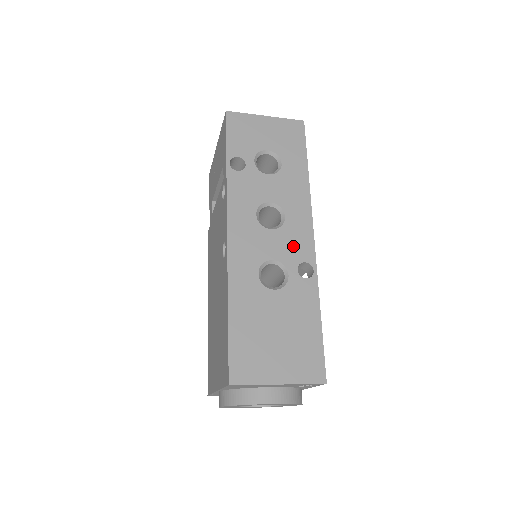
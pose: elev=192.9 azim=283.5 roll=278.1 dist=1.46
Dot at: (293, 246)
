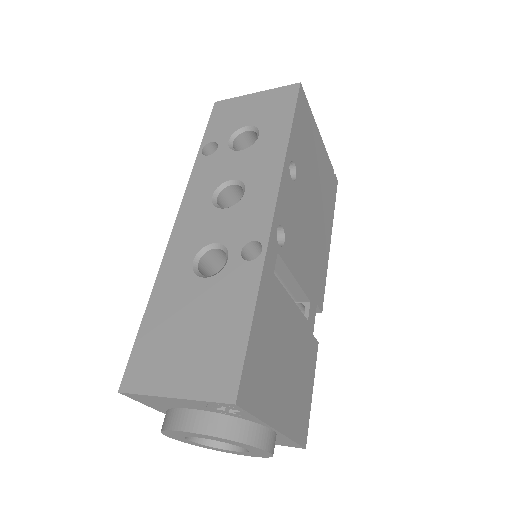
Dot at: (244, 224)
